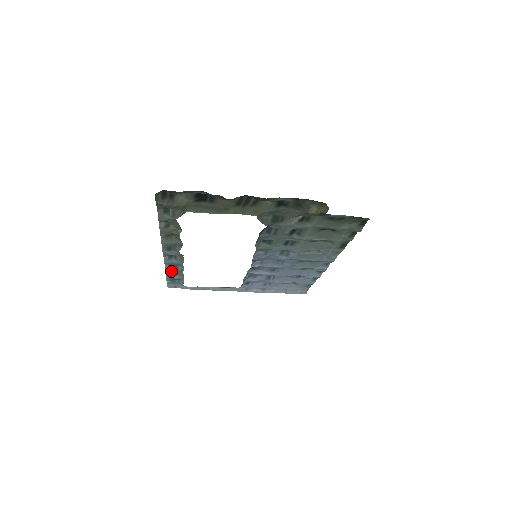
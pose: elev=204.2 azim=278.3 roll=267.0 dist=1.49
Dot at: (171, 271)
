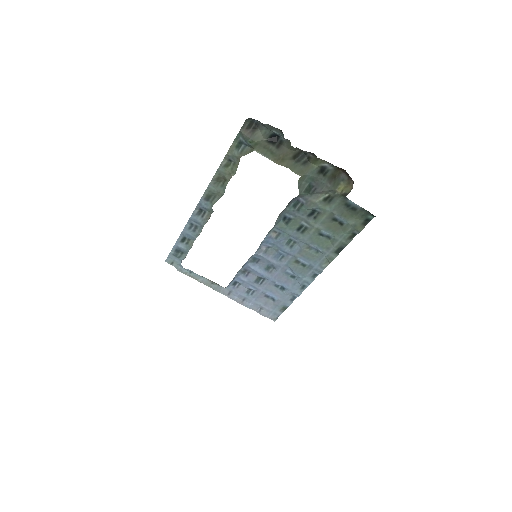
Dot at: (186, 235)
